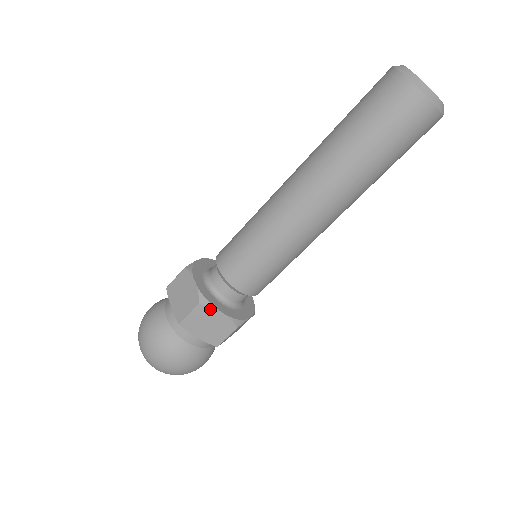
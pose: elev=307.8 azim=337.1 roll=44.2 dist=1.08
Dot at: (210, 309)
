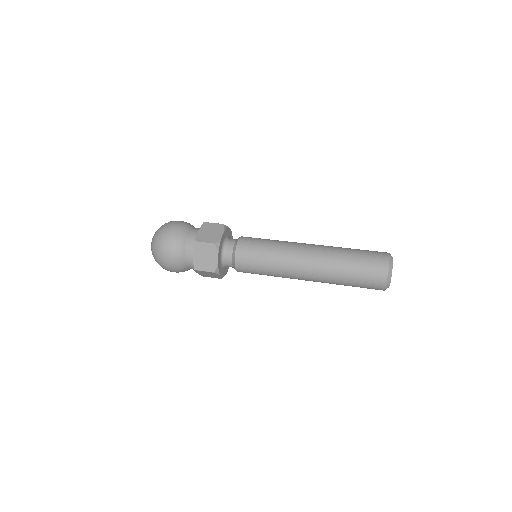
Dot at: (217, 274)
